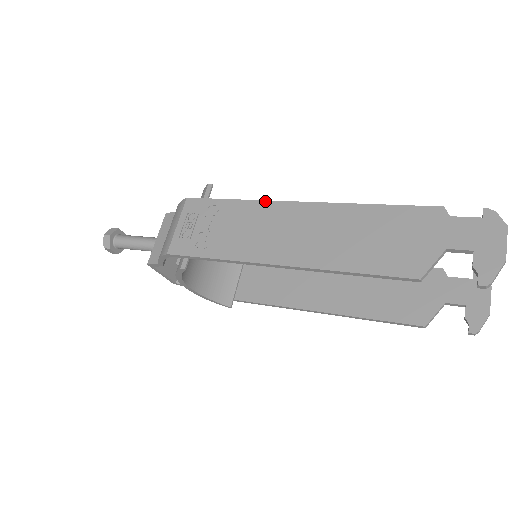
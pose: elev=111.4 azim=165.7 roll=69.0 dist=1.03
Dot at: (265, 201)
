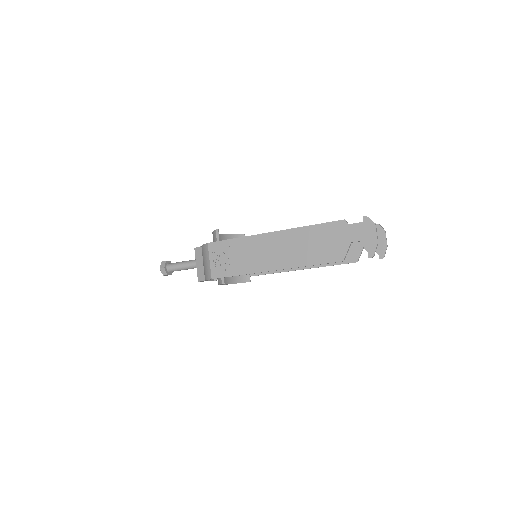
Dot at: (253, 236)
